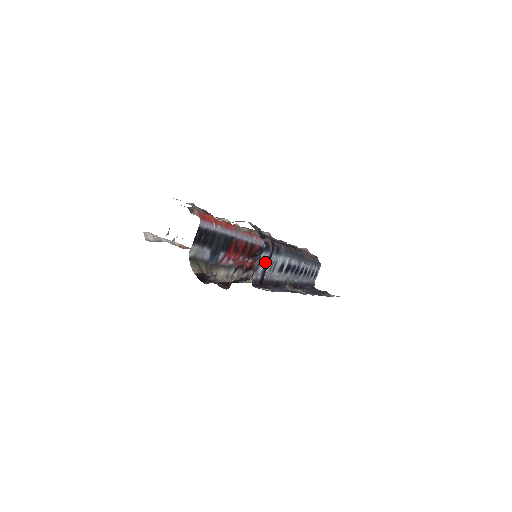
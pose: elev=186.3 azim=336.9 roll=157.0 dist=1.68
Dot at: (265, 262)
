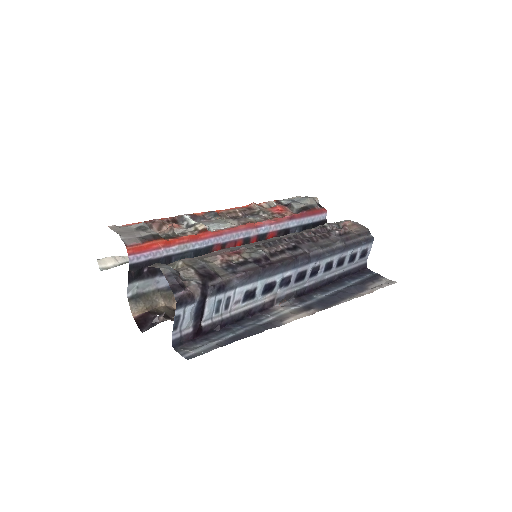
Dot at: (189, 315)
